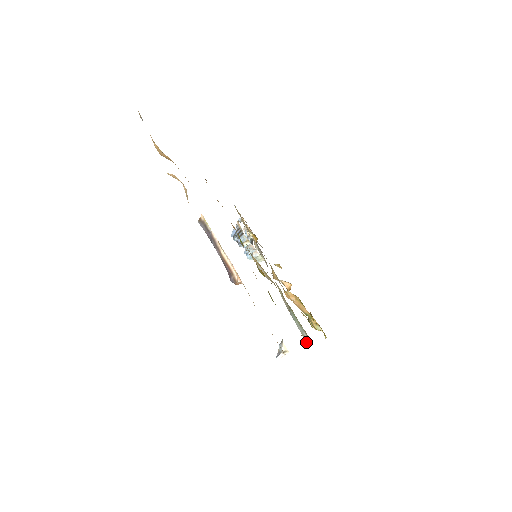
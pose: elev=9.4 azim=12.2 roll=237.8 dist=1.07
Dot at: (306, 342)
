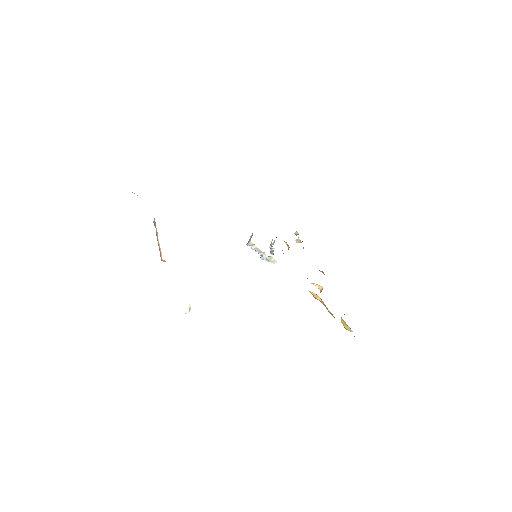
Dot at: occluded
